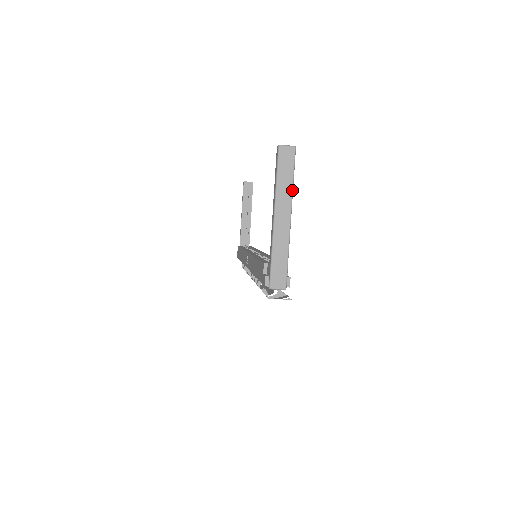
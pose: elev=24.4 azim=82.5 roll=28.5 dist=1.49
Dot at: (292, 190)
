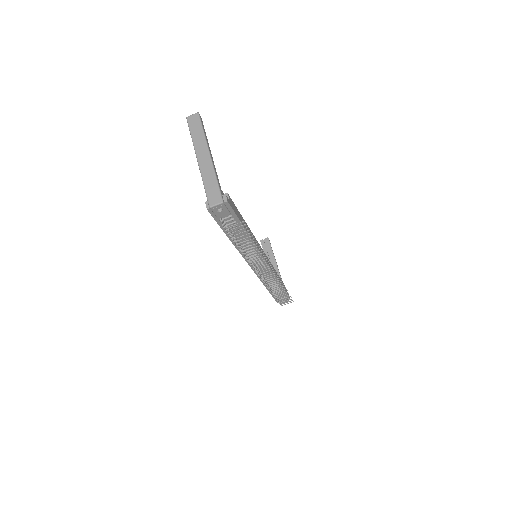
Dot at: (204, 137)
